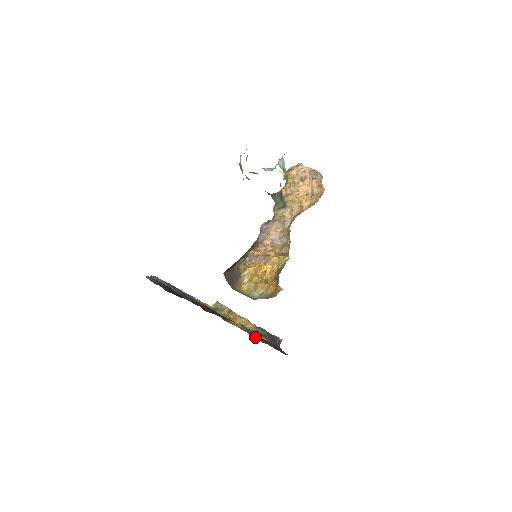
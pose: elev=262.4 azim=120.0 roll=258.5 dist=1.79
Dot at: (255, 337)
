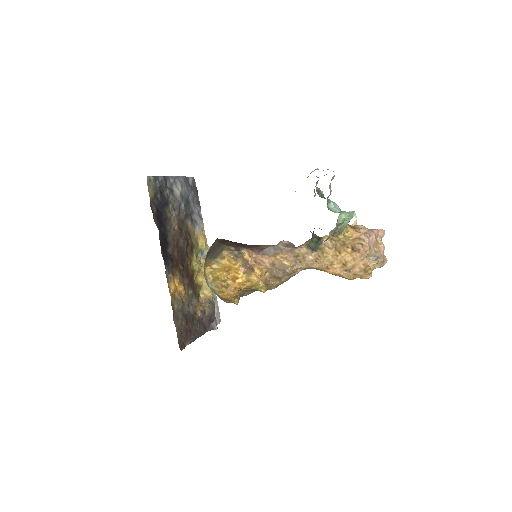
Dot at: (173, 311)
